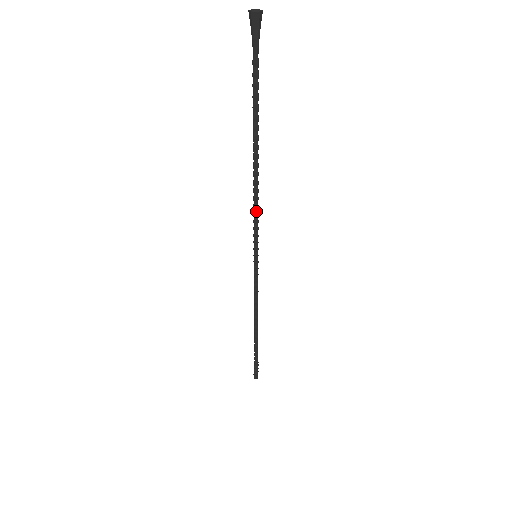
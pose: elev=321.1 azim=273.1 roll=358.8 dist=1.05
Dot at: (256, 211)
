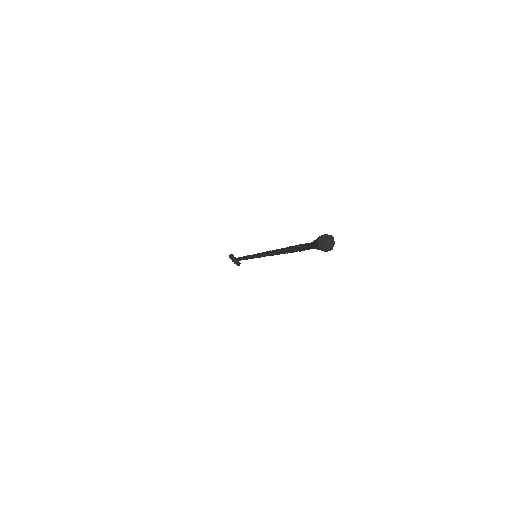
Dot at: occluded
